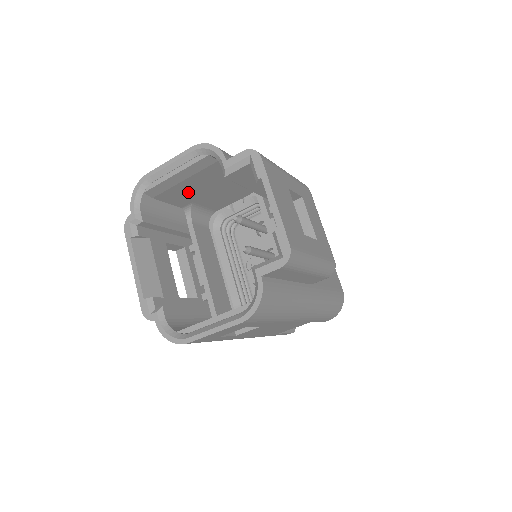
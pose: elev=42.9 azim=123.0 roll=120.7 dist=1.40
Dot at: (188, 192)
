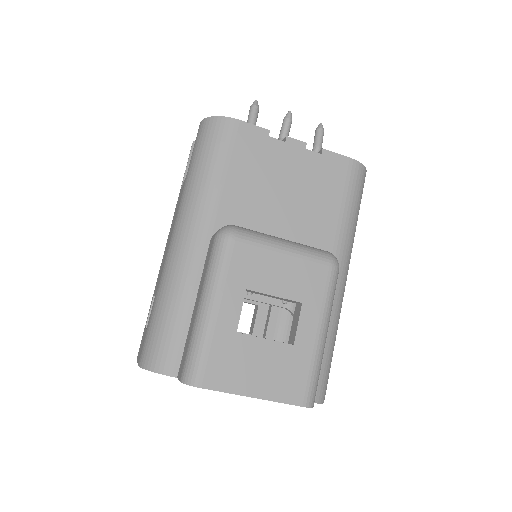
Dot at: occluded
